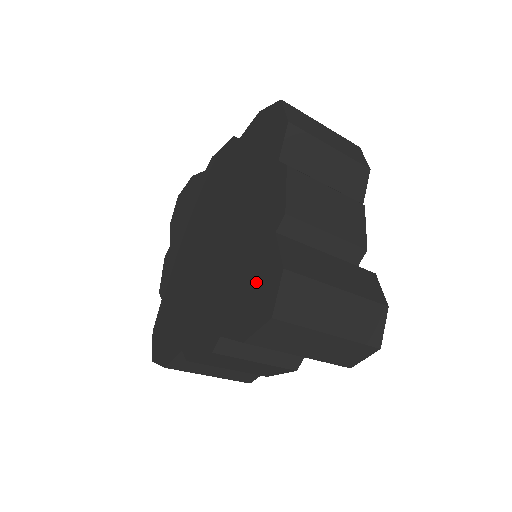
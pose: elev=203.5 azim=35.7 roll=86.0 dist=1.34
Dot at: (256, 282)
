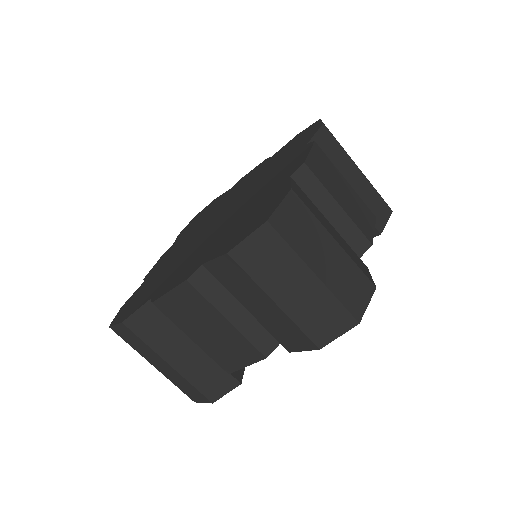
Dot at: (140, 298)
